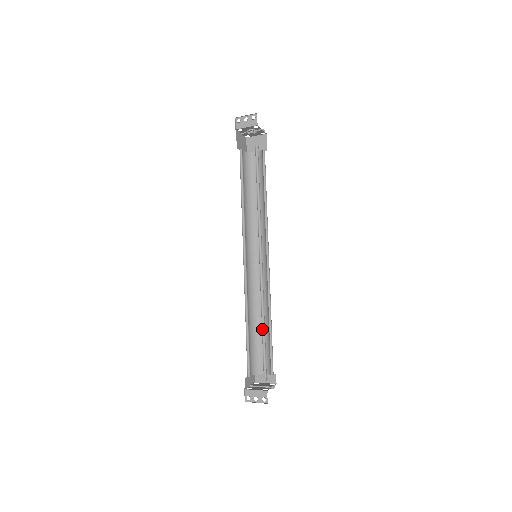
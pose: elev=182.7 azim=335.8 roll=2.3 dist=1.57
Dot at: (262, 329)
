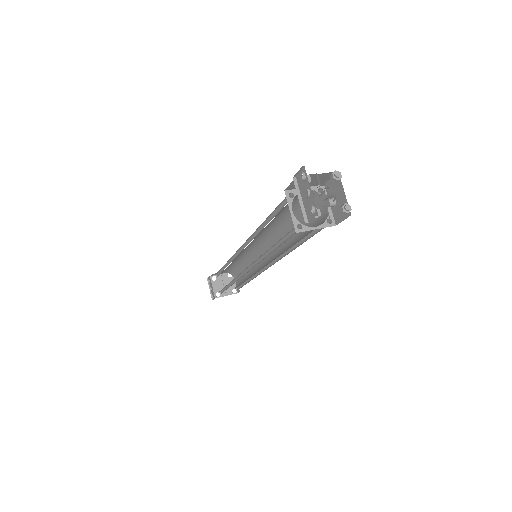
Dot at: (229, 283)
